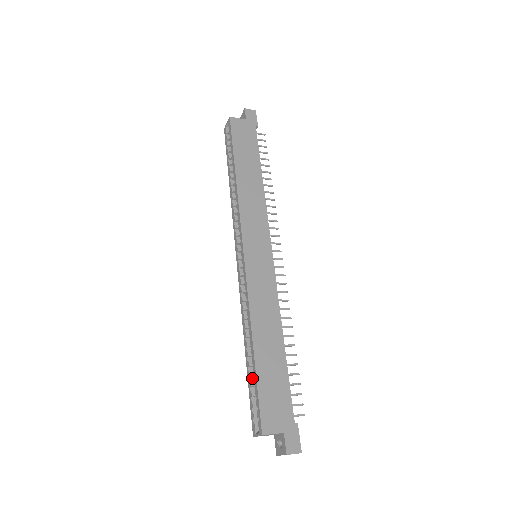
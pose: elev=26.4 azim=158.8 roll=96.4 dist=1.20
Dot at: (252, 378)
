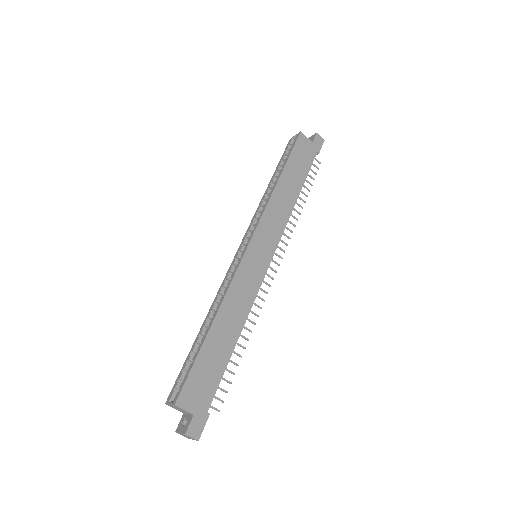
Dot at: (193, 354)
